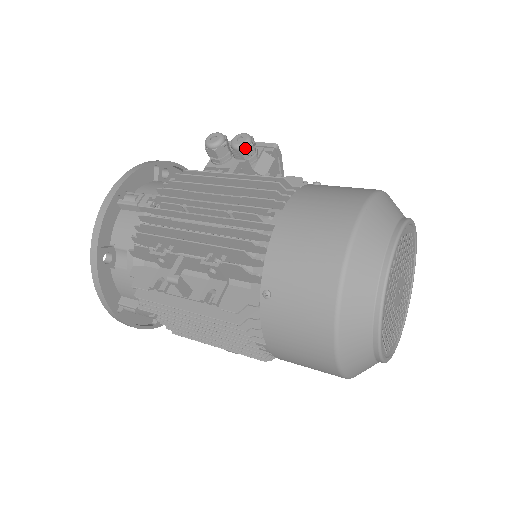
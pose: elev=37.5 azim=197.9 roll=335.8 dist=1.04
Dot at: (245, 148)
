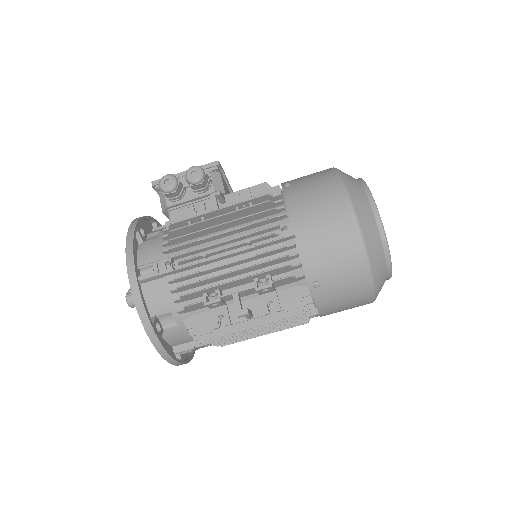
Dot at: (203, 179)
